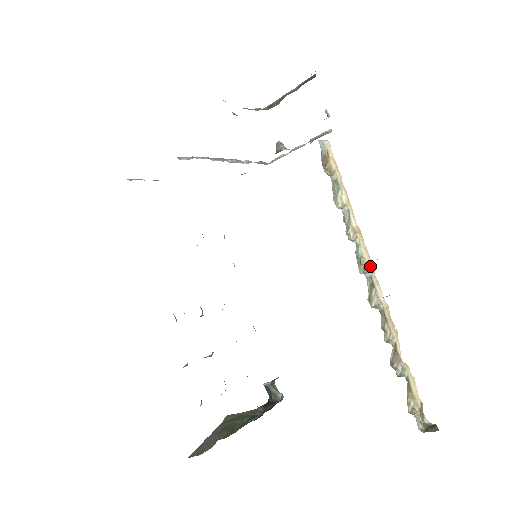
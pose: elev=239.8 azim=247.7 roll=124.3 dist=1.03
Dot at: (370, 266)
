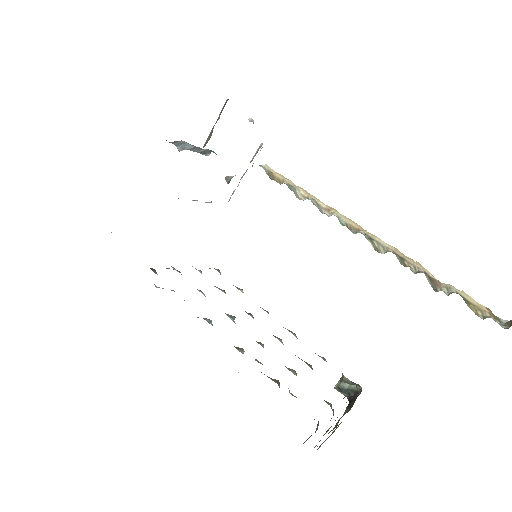
Dot at: (358, 227)
